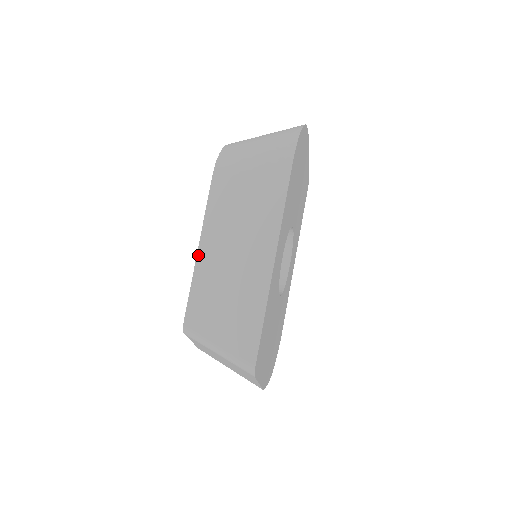
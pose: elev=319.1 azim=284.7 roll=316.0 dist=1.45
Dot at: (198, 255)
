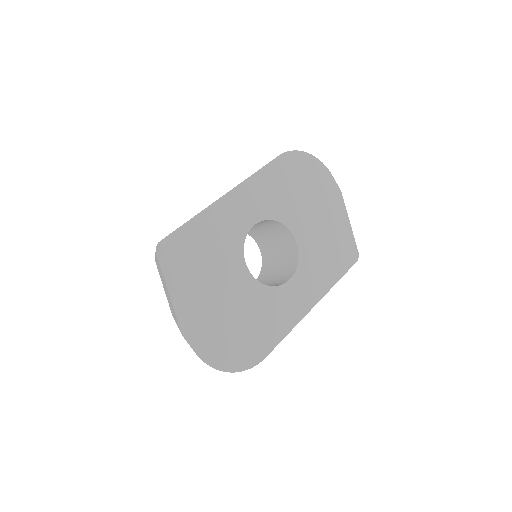
Dot at: occluded
